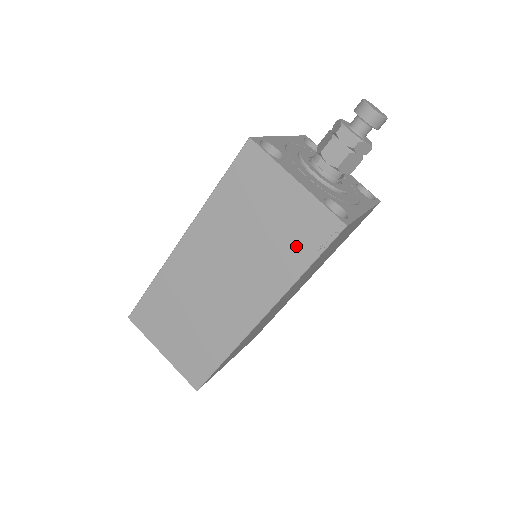
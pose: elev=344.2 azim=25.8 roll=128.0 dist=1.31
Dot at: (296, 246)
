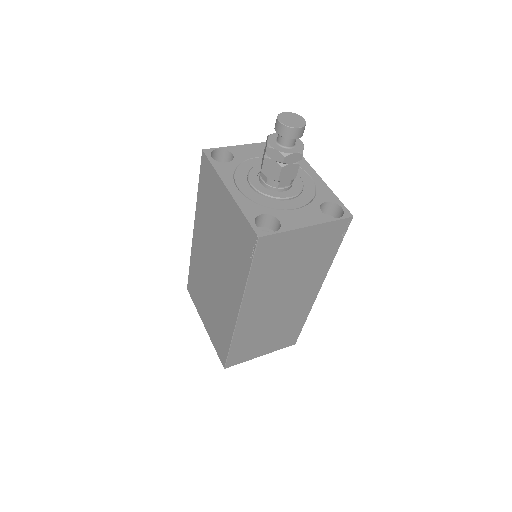
Dot at: (325, 250)
